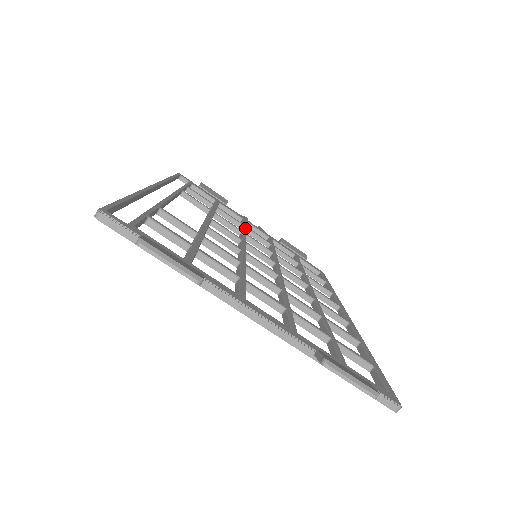
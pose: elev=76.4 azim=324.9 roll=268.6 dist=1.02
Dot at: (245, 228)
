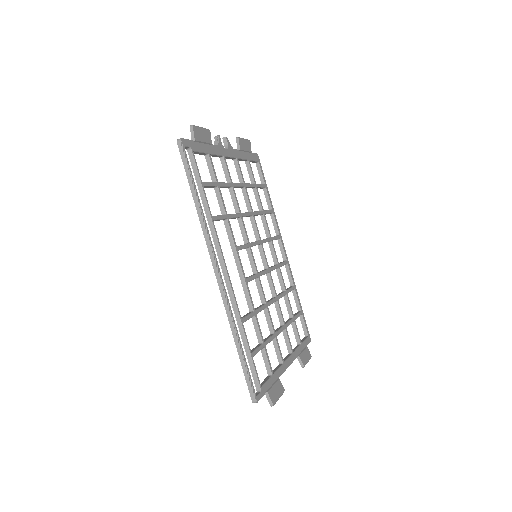
Dot at: occluded
